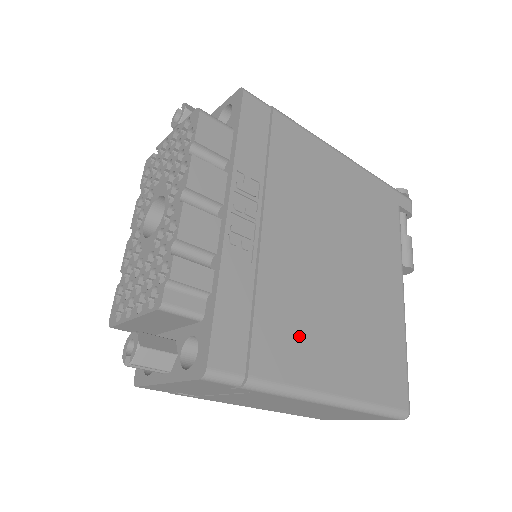
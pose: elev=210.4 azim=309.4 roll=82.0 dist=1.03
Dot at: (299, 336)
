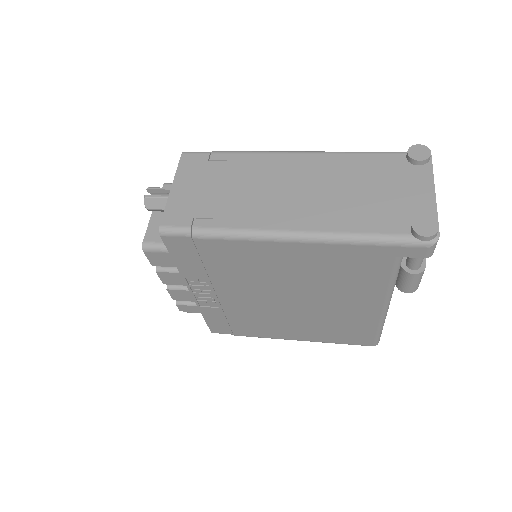
Dot at: (263, 327)
